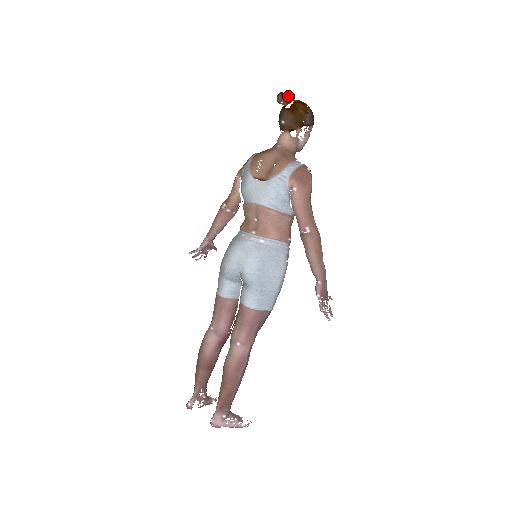
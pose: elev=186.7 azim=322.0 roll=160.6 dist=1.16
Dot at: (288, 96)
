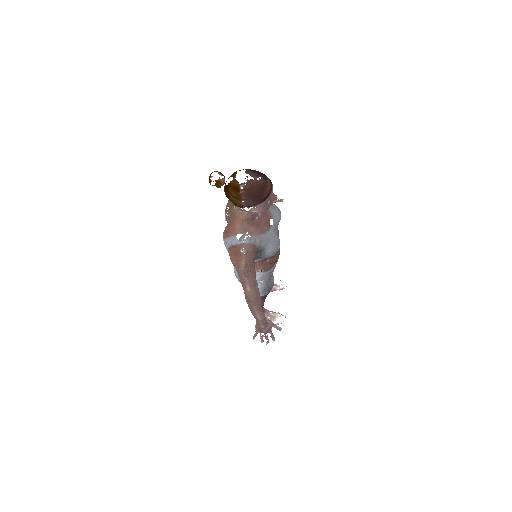
Dot at: (217, 181)
